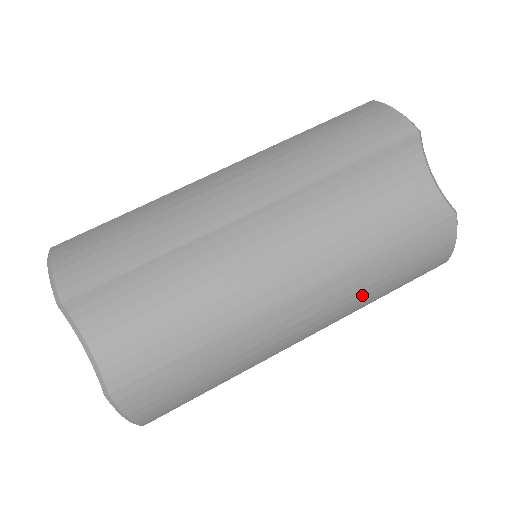
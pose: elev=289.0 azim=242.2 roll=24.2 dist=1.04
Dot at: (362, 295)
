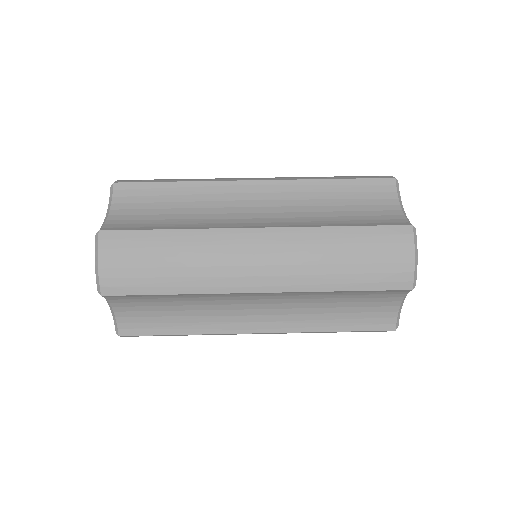
Dot at: (316, 263)
